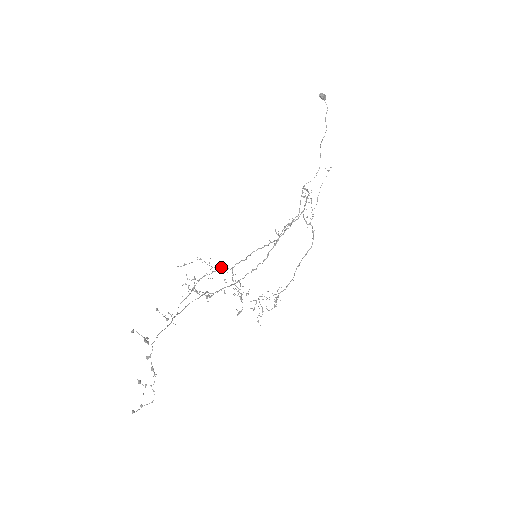
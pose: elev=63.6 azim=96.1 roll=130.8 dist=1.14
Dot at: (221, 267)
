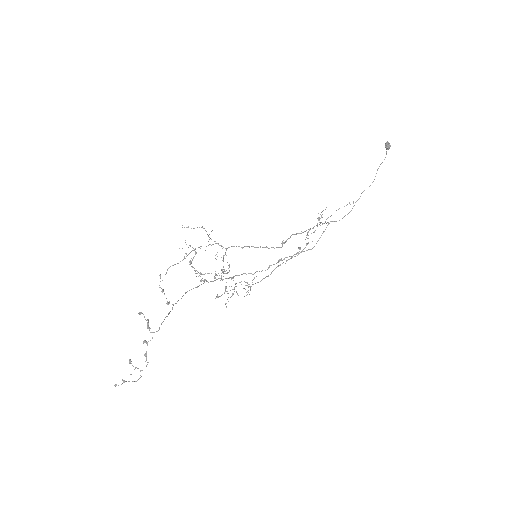
Dot at: (218, 243)
